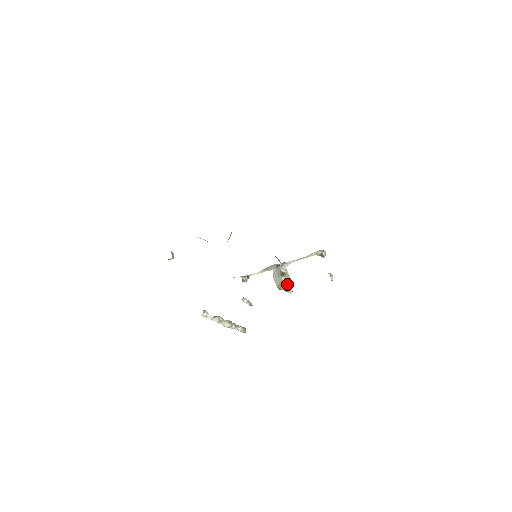
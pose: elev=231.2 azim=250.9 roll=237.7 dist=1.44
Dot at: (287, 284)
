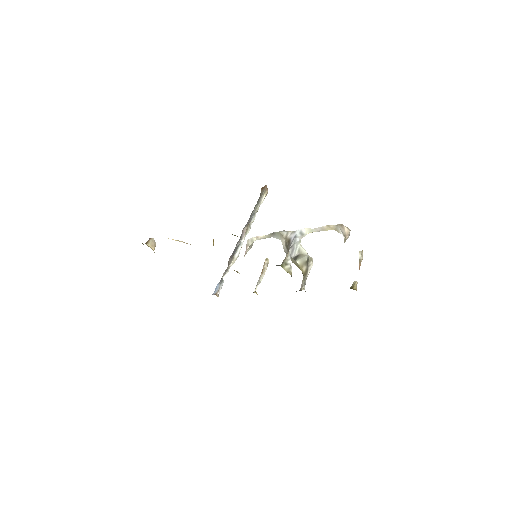
Dot at: (304, 286)
